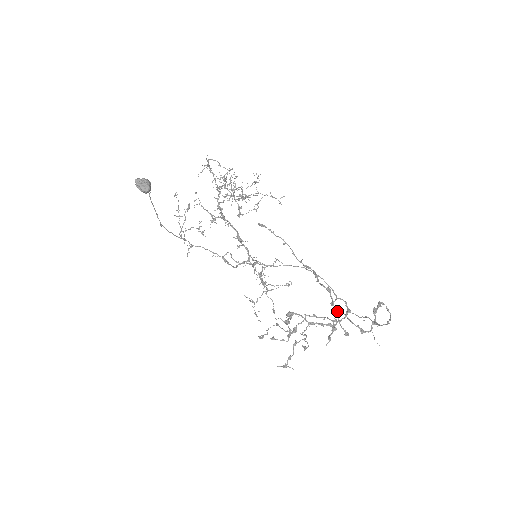
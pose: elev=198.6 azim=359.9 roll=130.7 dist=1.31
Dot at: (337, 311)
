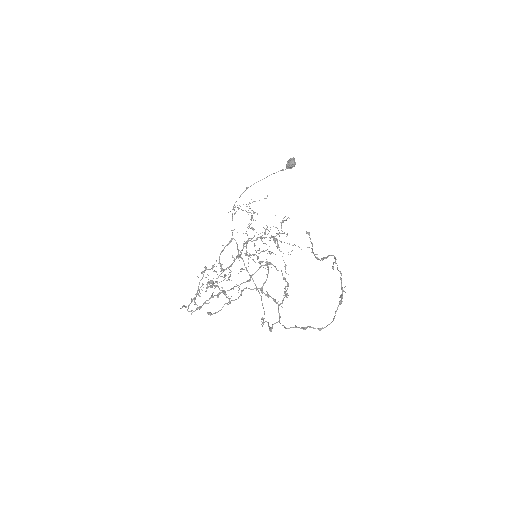
Dot at: (335, 262)
